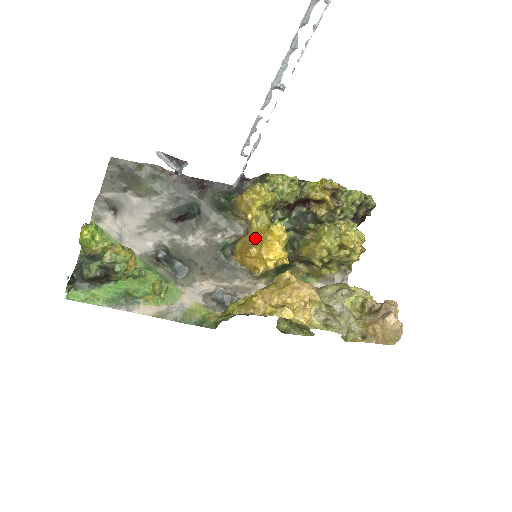
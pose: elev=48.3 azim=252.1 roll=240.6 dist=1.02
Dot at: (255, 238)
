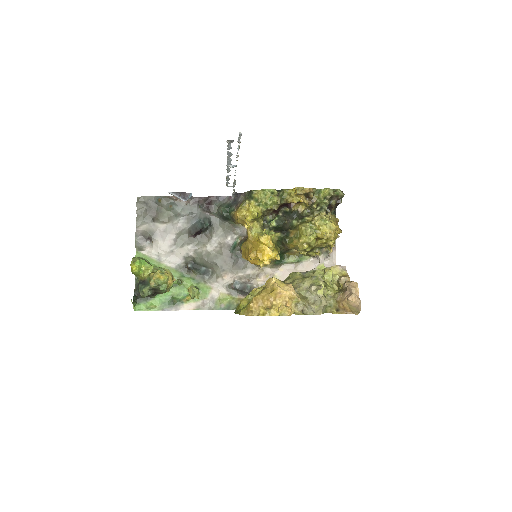
Dot at: (252, 245)
